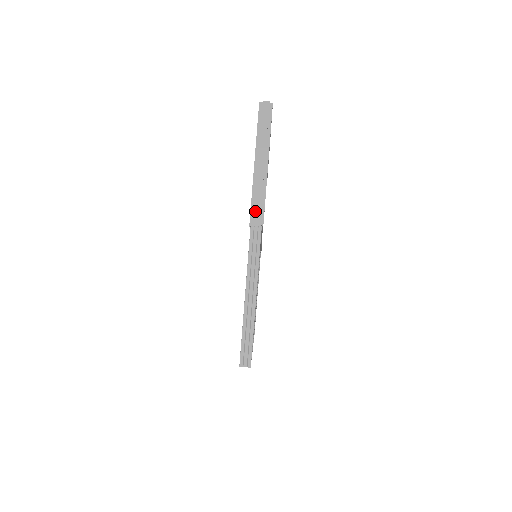
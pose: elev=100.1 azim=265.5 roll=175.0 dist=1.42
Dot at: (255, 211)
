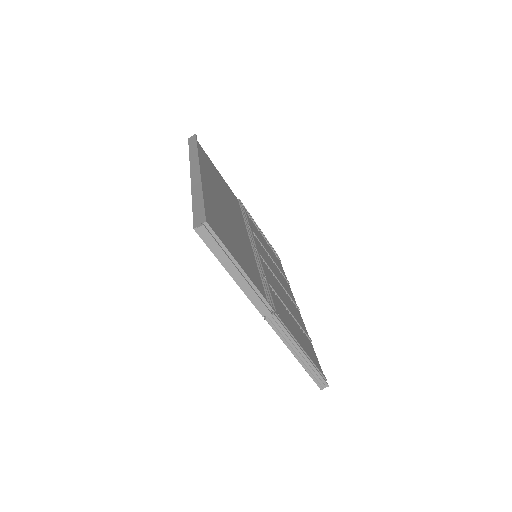
Dot at: (260, 308)
